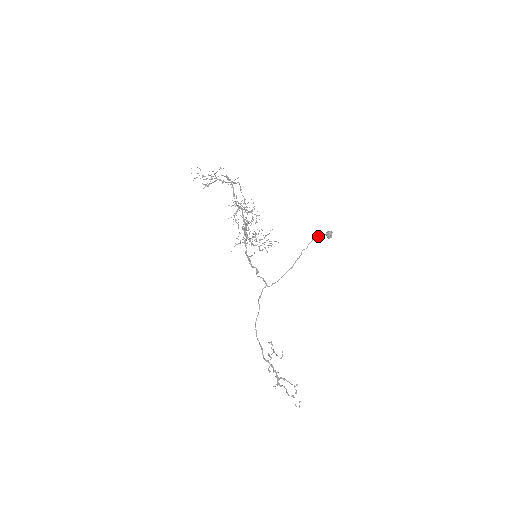
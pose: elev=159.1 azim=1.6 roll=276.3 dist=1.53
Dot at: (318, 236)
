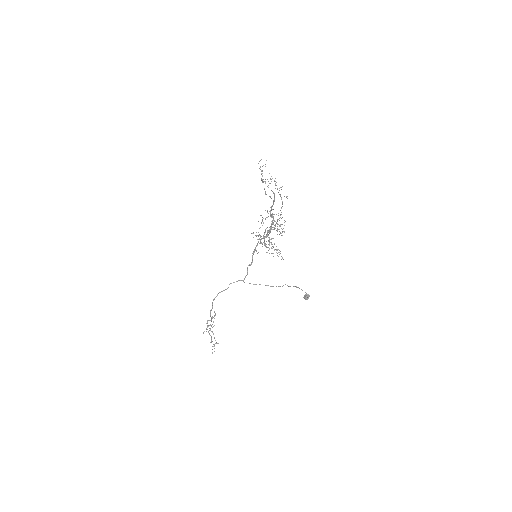
Dot at: (301, 289)
